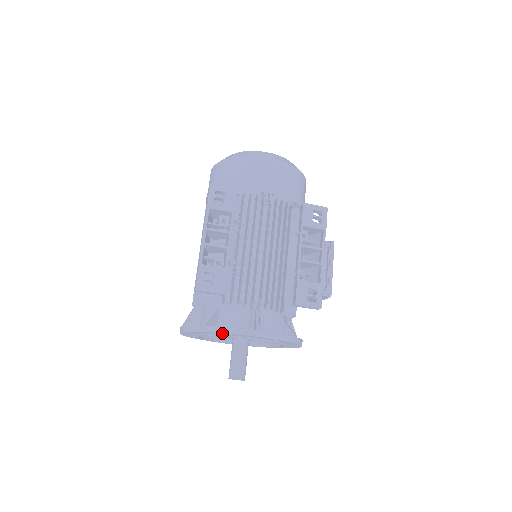
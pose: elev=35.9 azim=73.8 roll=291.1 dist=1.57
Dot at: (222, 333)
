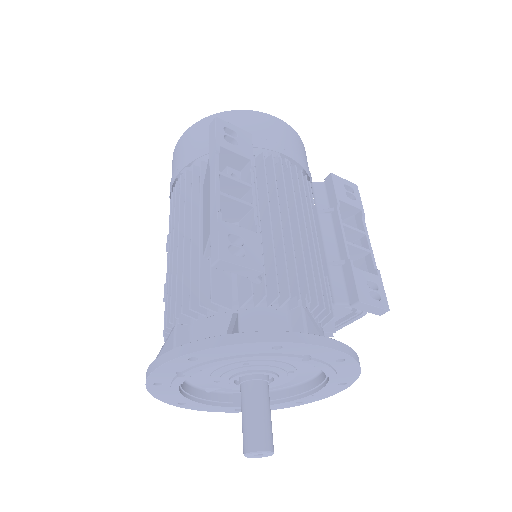
Dot at: (264, 343)
